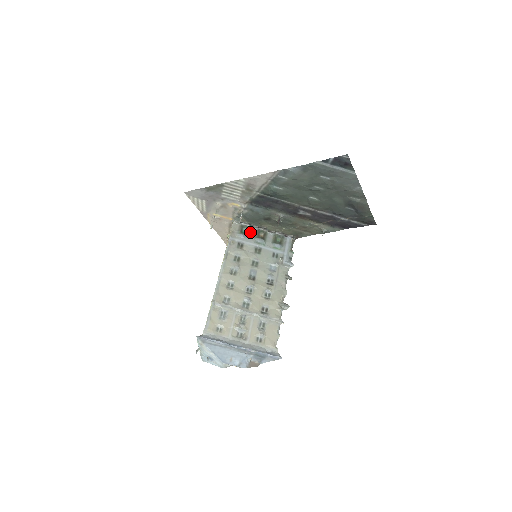
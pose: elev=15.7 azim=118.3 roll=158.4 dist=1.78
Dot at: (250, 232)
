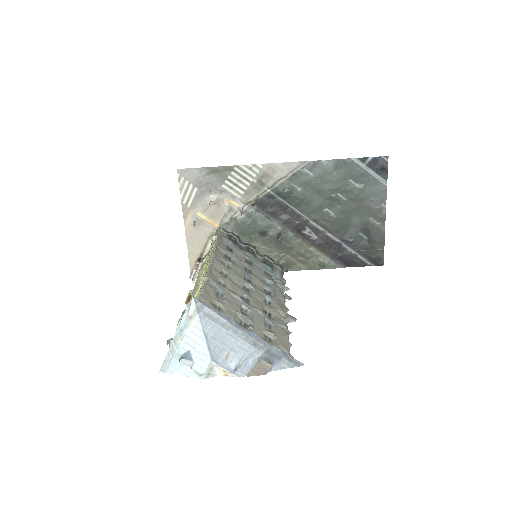
Dot at: (238, 244)
